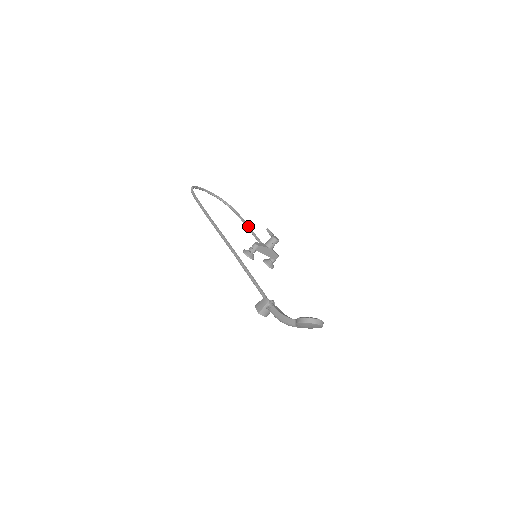
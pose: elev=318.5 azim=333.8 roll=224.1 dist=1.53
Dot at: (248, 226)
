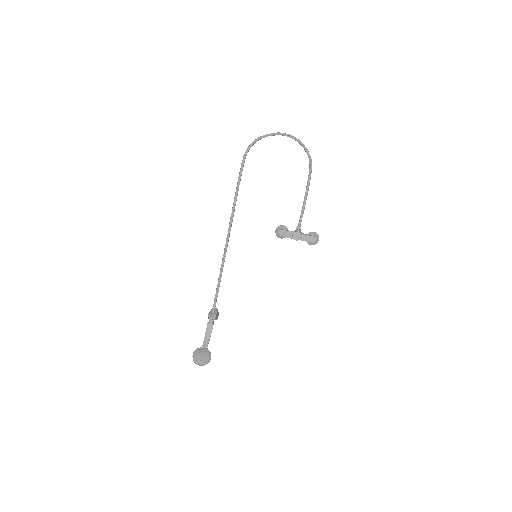
Dot at: (305, 193)
